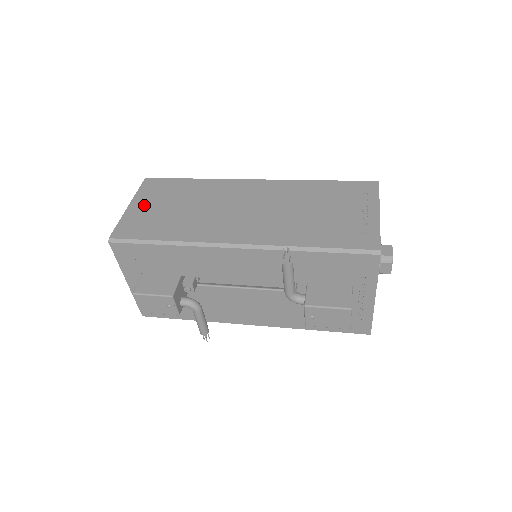
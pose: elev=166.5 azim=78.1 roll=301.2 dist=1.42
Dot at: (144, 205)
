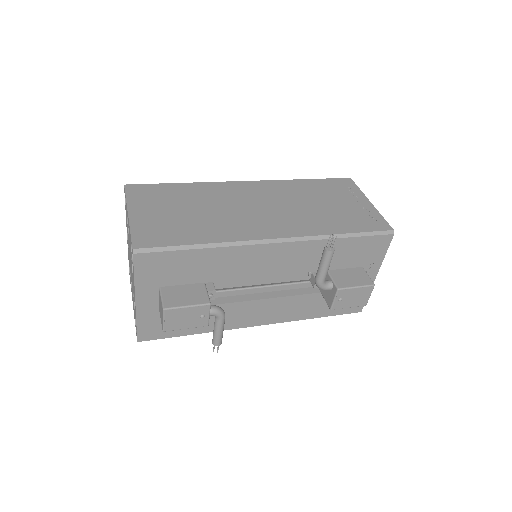
Dot at: (147, 212)
